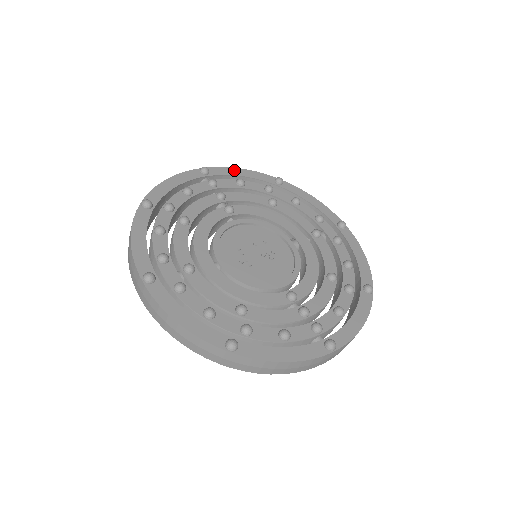
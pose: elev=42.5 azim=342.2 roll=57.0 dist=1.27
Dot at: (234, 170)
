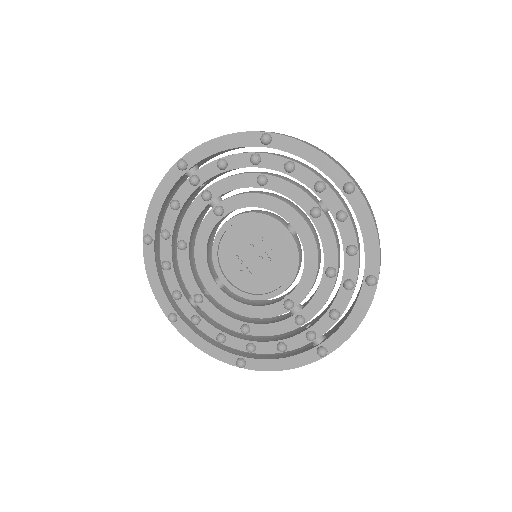
Dot at: (212, 145)
